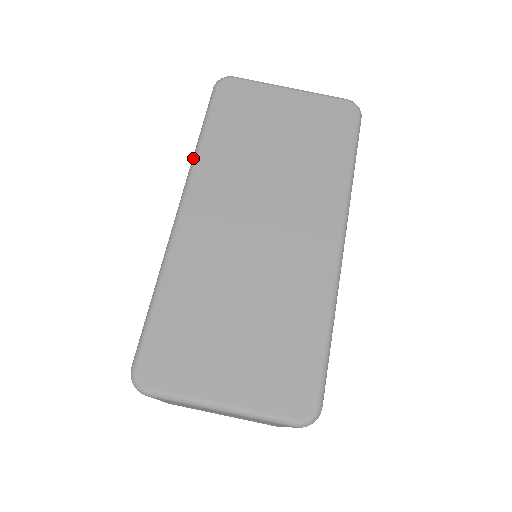
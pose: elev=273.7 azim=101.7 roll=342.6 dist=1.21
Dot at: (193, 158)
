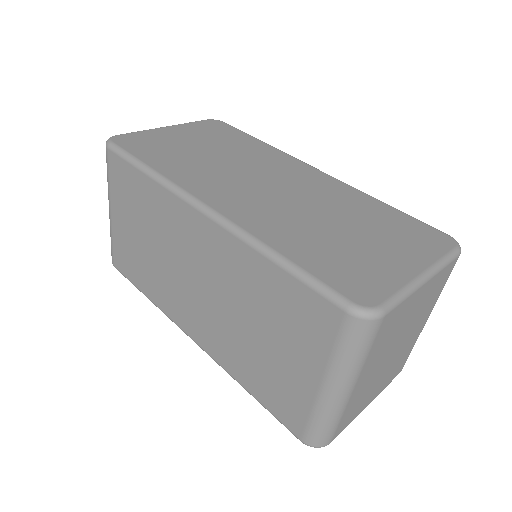
Dot at: (163, 181)
